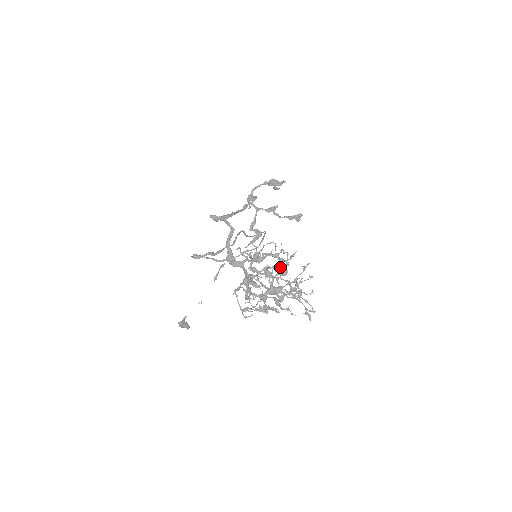
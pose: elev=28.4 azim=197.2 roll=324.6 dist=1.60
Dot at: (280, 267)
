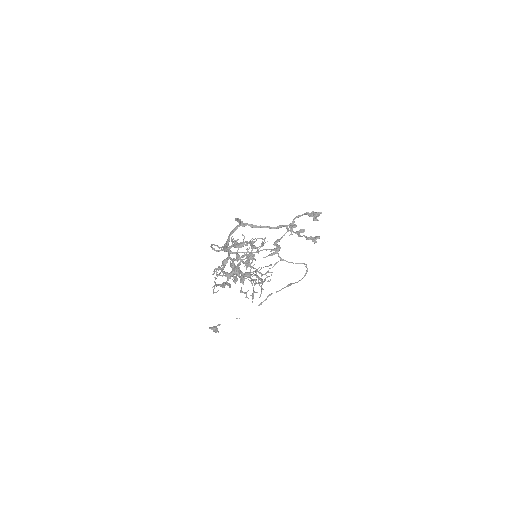
Dot at: (250, 252)
